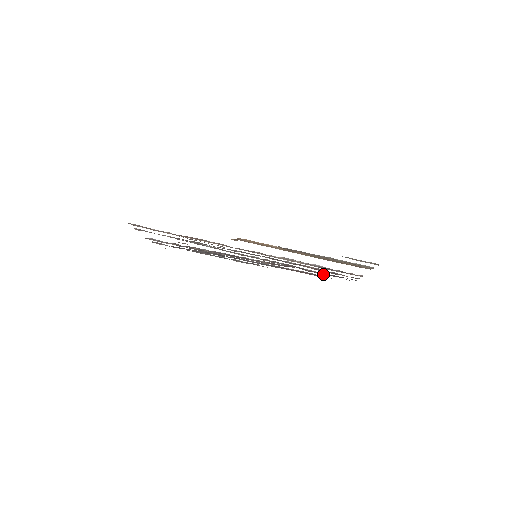
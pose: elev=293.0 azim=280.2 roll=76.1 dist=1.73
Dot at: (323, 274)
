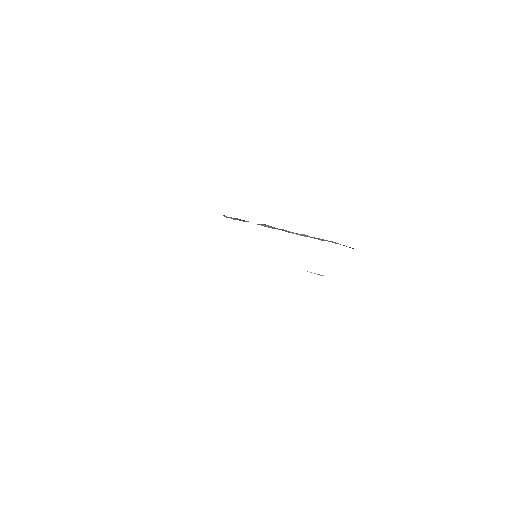
Dot at: occluded
